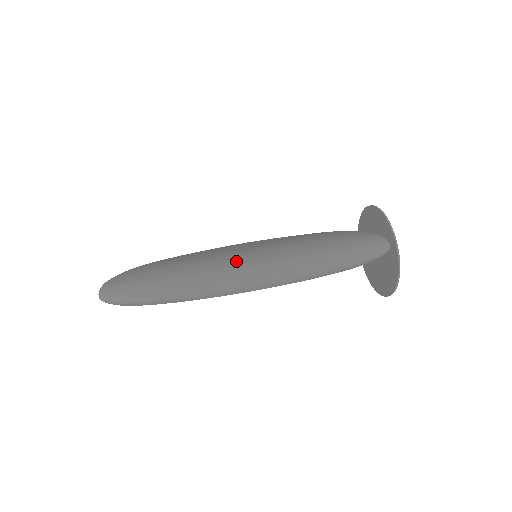
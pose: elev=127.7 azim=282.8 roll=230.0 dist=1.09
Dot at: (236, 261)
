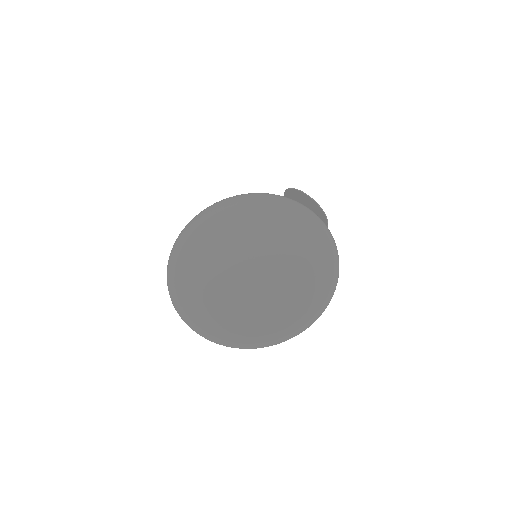
Dot at: (303, 314)
